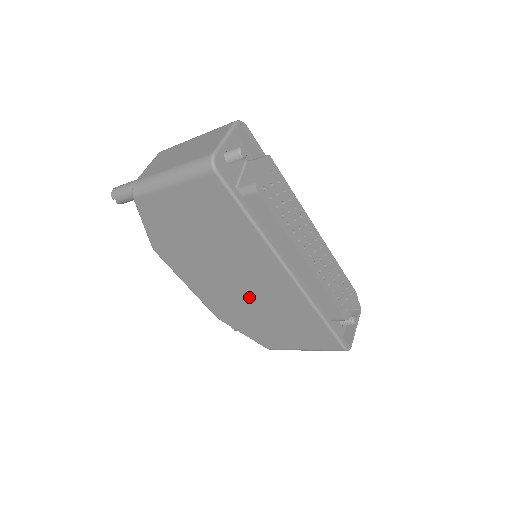
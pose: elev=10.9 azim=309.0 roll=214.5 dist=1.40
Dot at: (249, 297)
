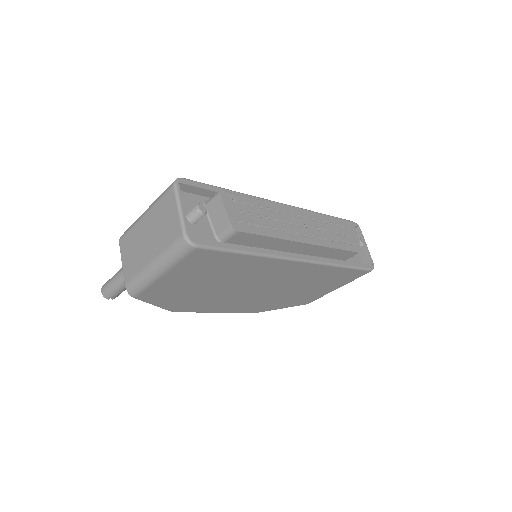
Dot at: (274, 290)
